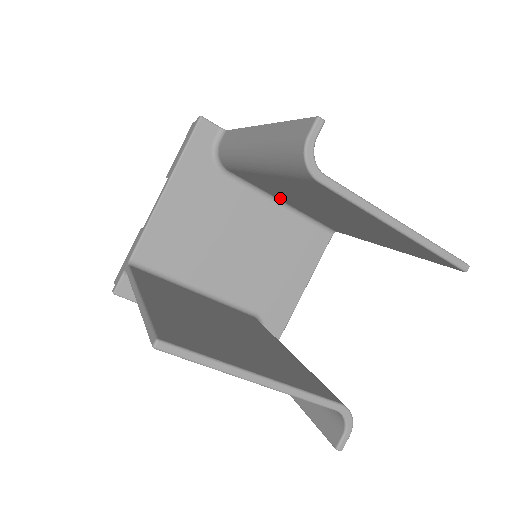
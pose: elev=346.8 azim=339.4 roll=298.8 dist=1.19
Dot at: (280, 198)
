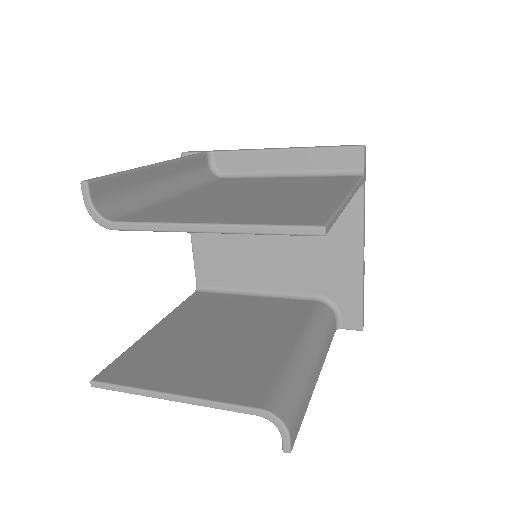
Dot at: occluded
